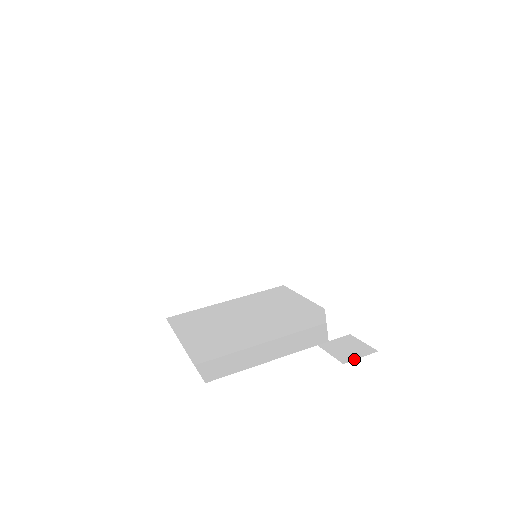
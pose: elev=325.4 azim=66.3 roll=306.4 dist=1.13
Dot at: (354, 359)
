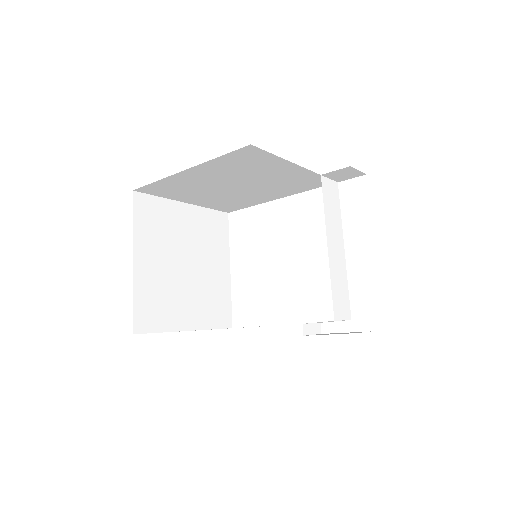
Dot at: (360, 332)
